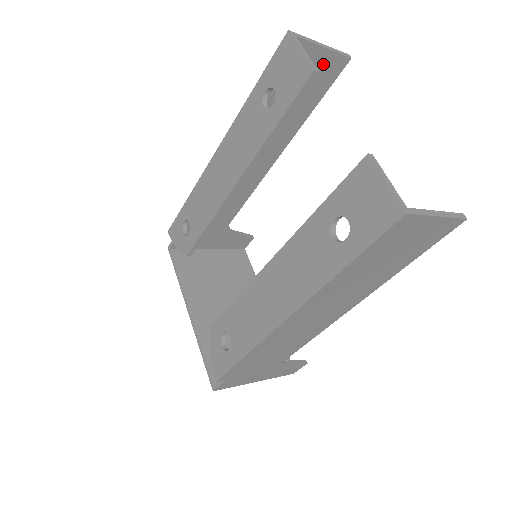
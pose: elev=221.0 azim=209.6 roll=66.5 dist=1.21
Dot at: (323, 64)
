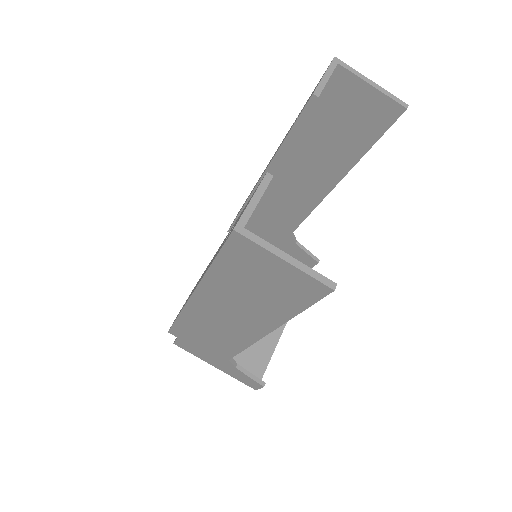
Dot at: (373, 104)
